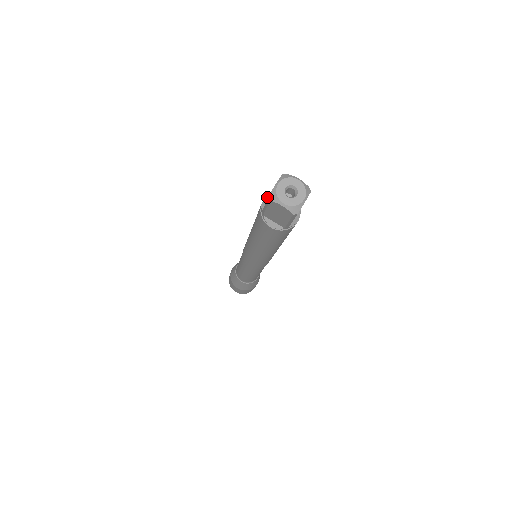
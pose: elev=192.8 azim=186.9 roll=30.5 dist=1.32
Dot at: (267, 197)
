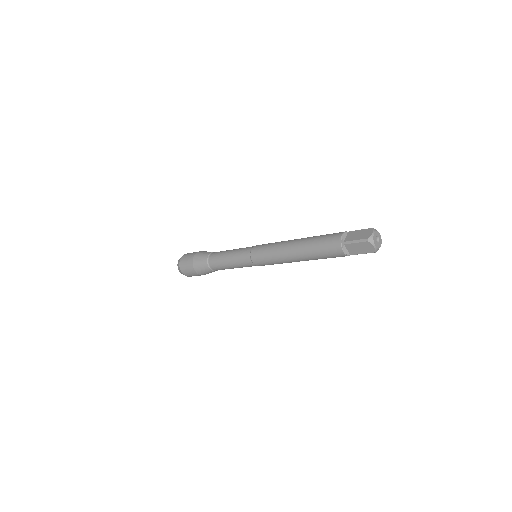
Dot at: (344, 233)
